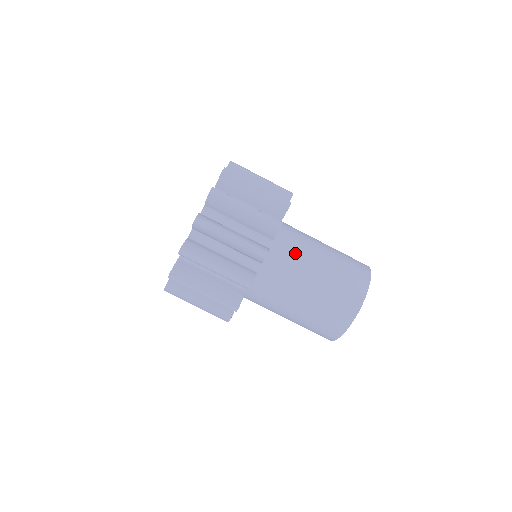
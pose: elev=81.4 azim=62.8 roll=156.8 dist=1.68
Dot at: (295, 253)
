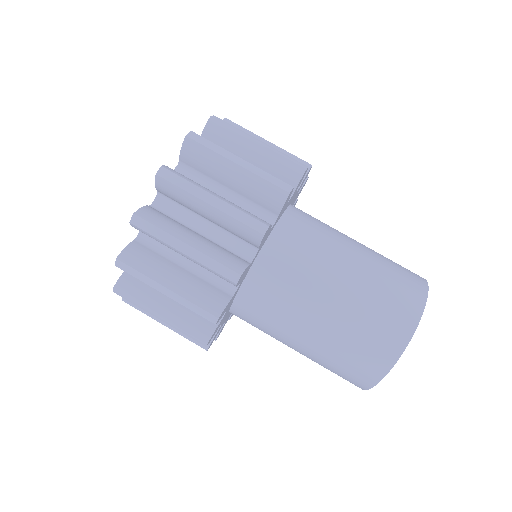
Dot at: (284, 292)
